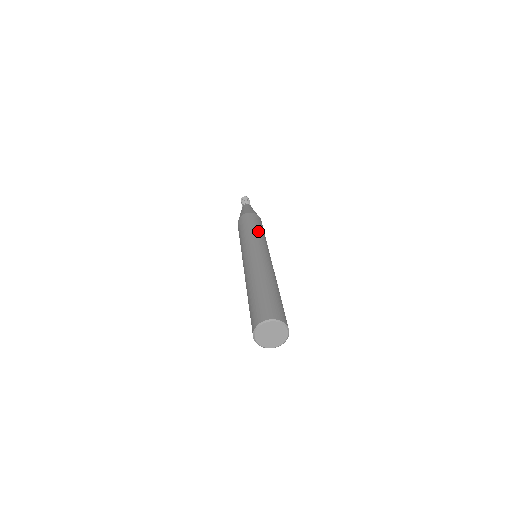
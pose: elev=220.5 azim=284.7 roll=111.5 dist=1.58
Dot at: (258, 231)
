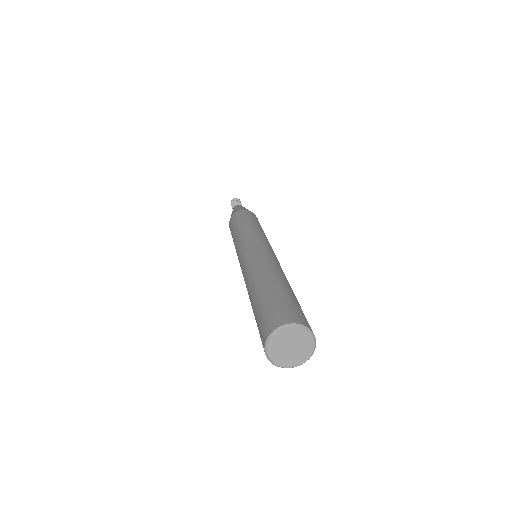
Dot at: (259, 228)
